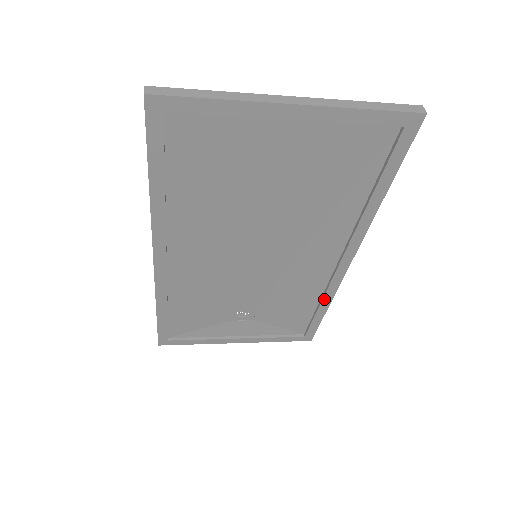
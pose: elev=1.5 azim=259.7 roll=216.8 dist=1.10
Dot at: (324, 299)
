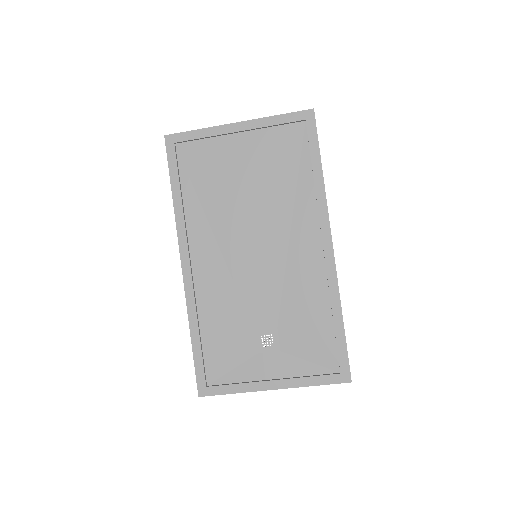
Dot at: (332, 303)
